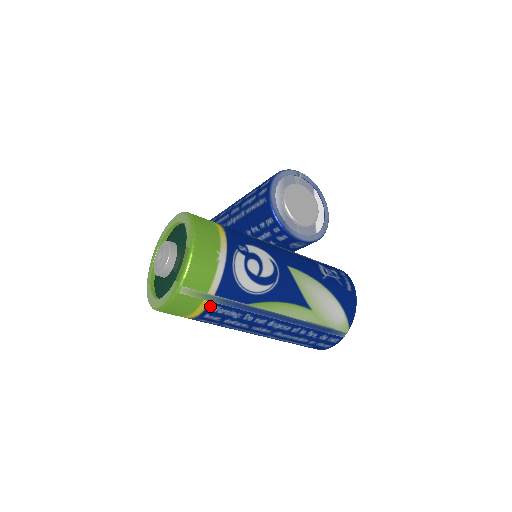
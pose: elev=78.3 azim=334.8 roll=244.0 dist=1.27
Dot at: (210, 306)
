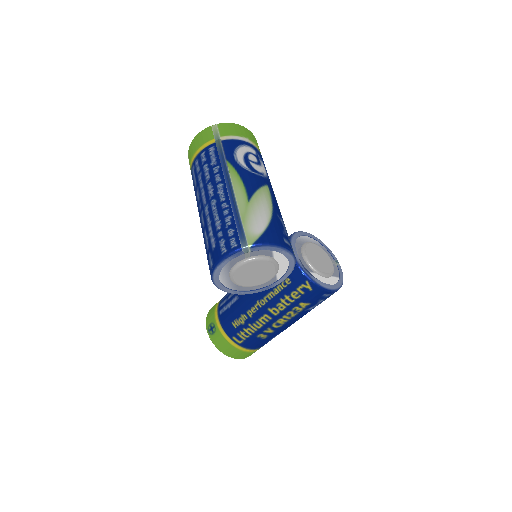
Dot at: (212, 145)
